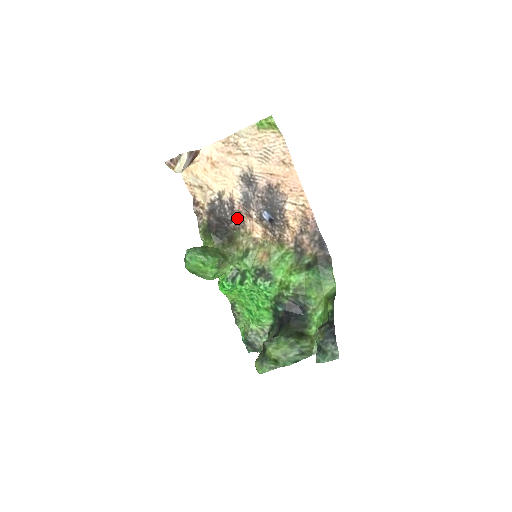
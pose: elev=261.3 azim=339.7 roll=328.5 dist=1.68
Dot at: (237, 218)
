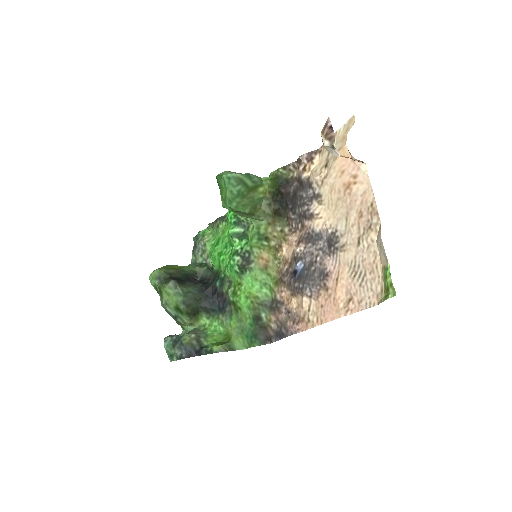
Dot at: (298, 222)
